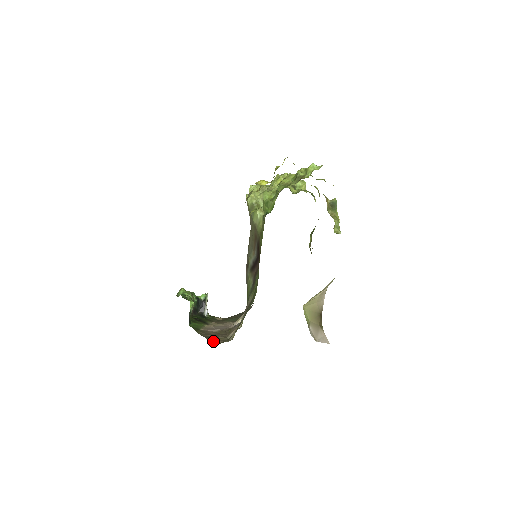
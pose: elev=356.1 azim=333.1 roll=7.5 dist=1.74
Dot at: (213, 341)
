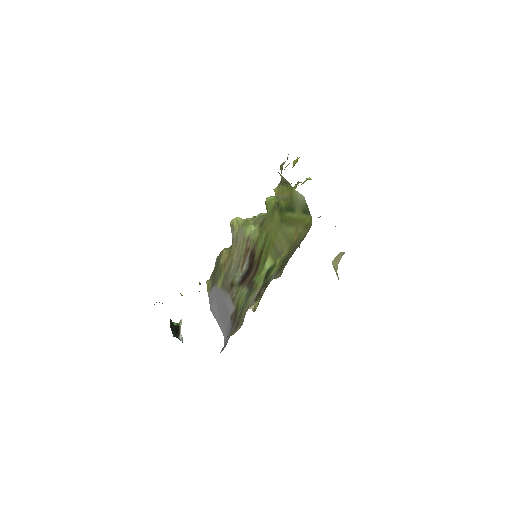
Dot at: occluded
